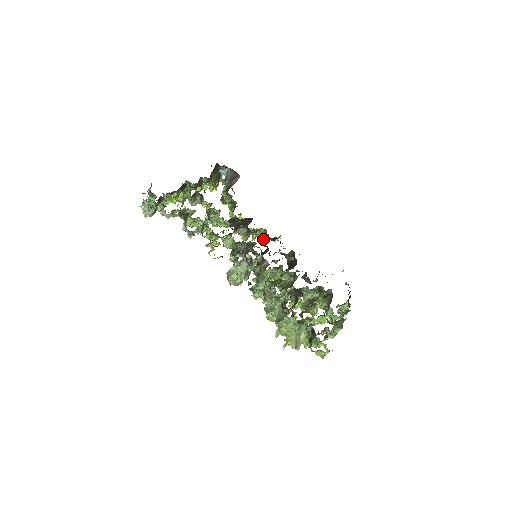
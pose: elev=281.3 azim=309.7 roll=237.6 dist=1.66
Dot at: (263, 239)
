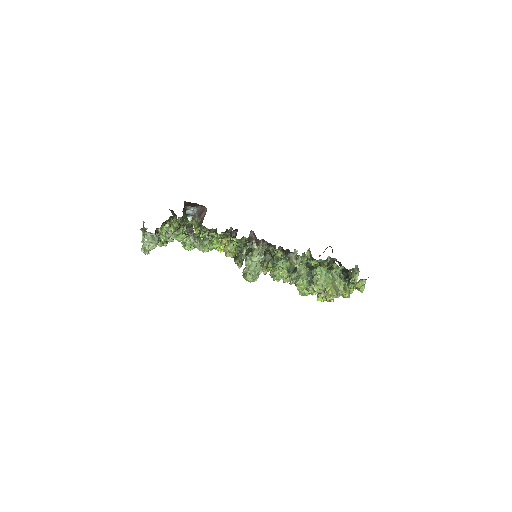
Dot at: (249, 253)
